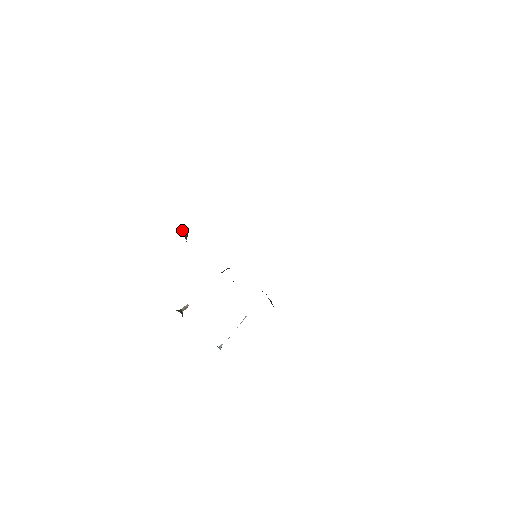
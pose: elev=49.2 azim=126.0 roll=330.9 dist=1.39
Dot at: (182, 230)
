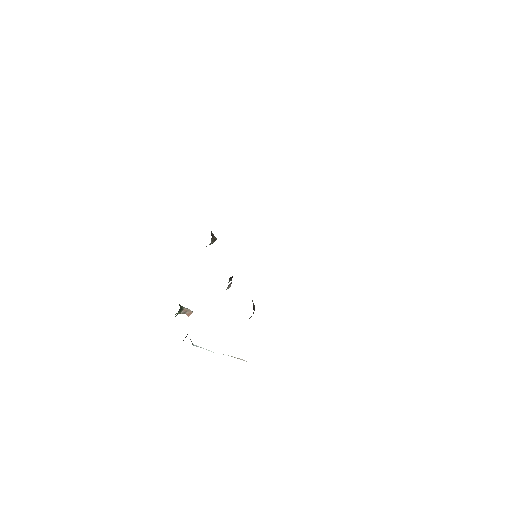
Dot at: occluded
